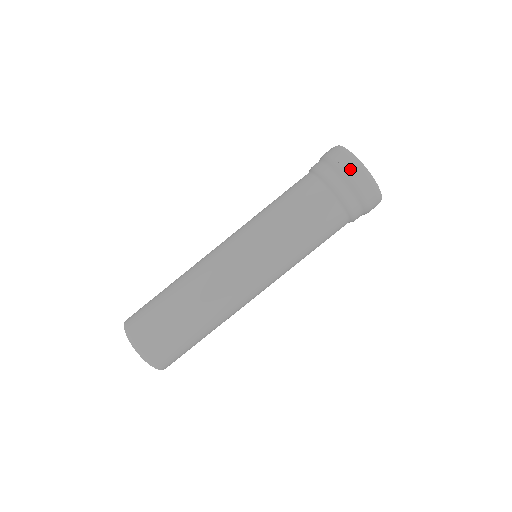
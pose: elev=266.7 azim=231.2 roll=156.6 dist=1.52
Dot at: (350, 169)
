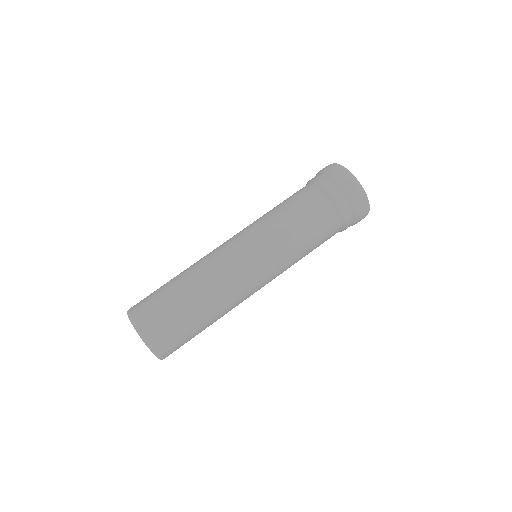
Dot at: (329, 169)
